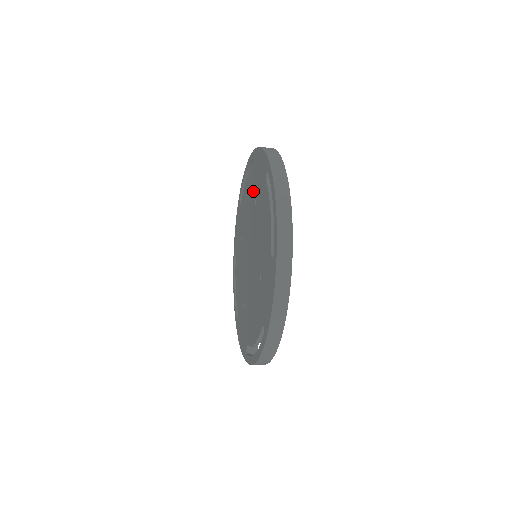
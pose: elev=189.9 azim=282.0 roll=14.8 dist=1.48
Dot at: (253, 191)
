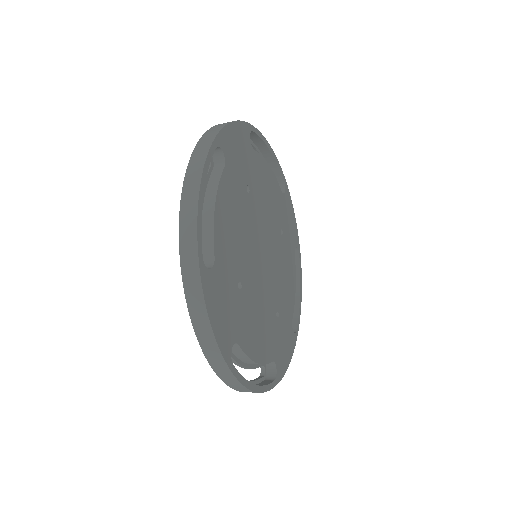
Dot at: occluded
